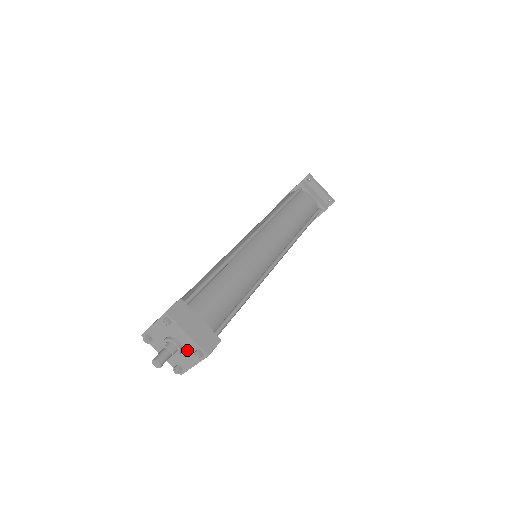
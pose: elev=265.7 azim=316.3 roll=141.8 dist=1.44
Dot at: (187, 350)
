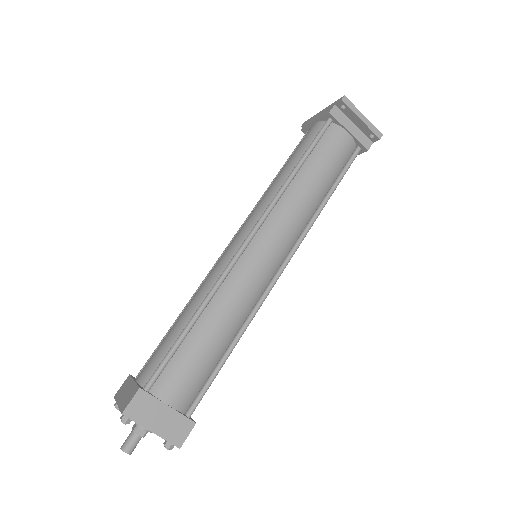
Dot at: occluded
